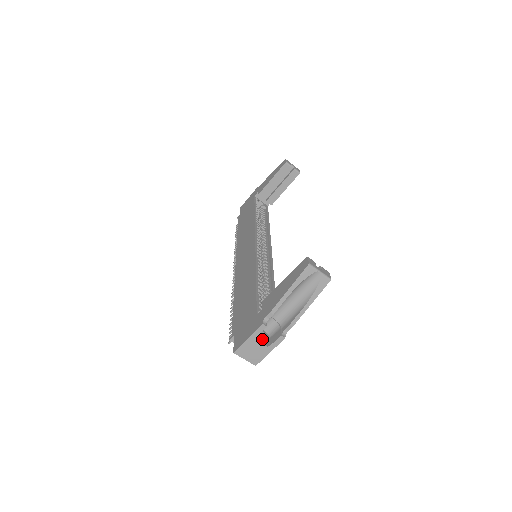
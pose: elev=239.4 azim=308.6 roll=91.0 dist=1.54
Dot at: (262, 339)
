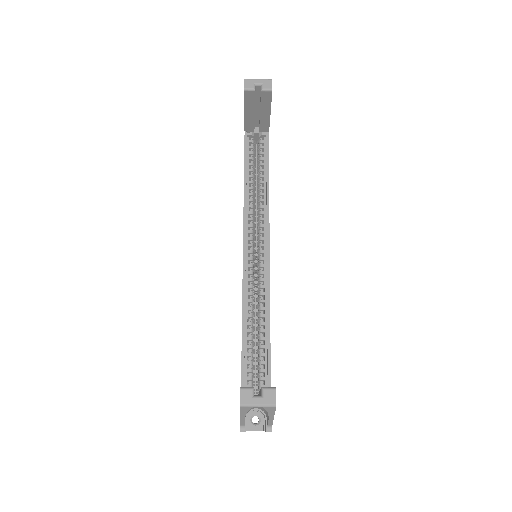
Dot at: (254, 428)
